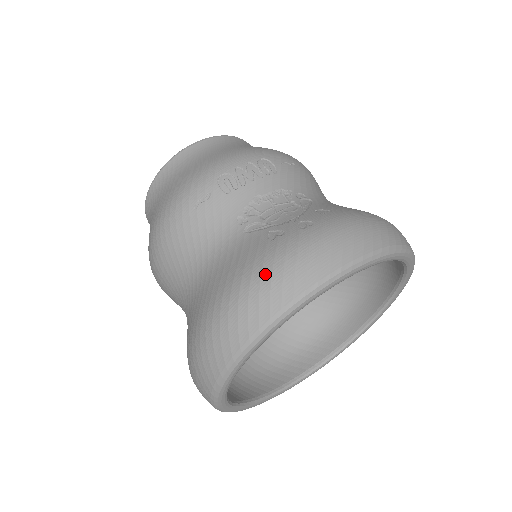
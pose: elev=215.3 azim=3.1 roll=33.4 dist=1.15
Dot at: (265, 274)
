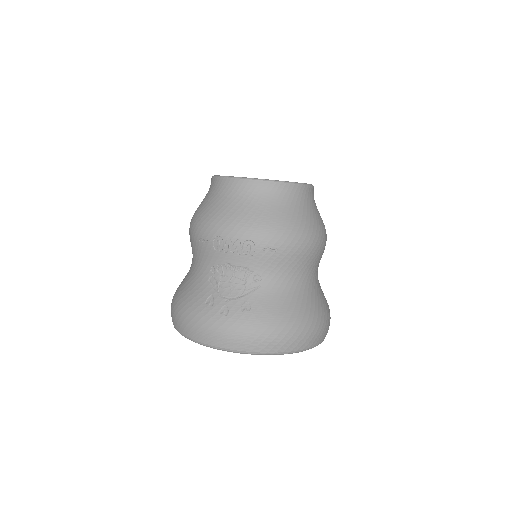
Dot at: (188, 318)
